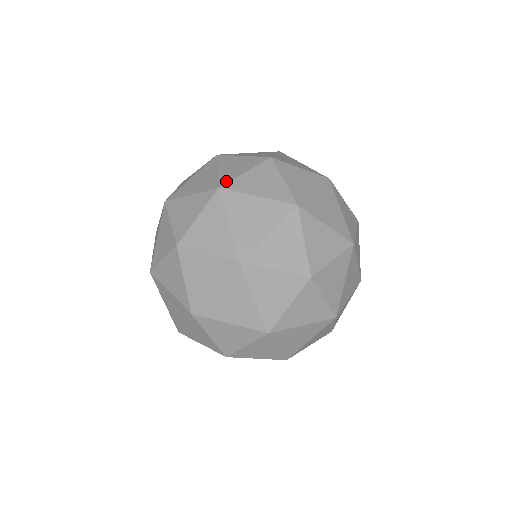
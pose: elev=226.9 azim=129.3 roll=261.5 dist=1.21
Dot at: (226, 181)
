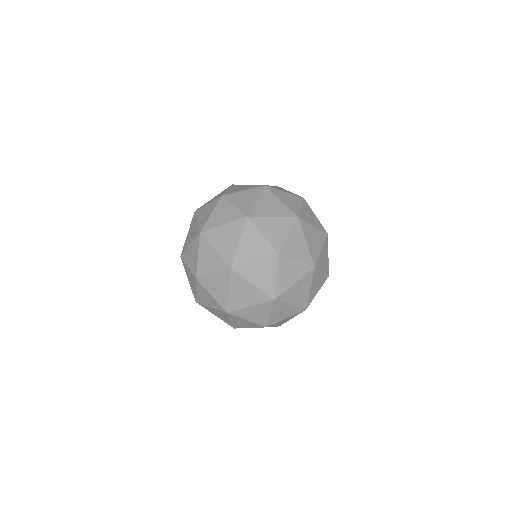
Dot at: (202, 226)
